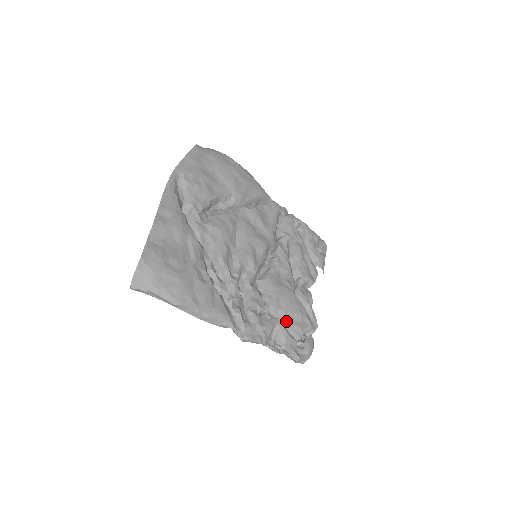
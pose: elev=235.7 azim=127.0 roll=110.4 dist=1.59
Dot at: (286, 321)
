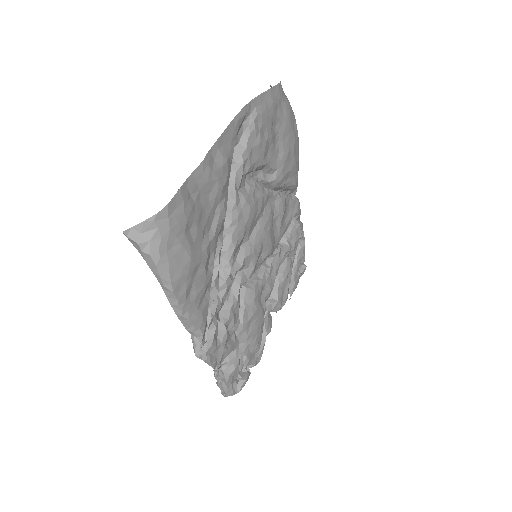
Dot at: (242, 347)
